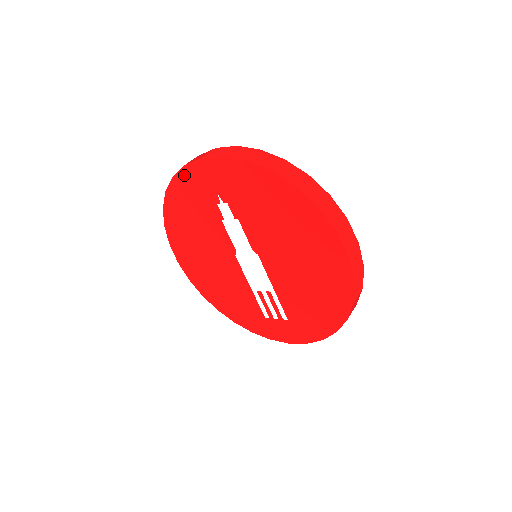
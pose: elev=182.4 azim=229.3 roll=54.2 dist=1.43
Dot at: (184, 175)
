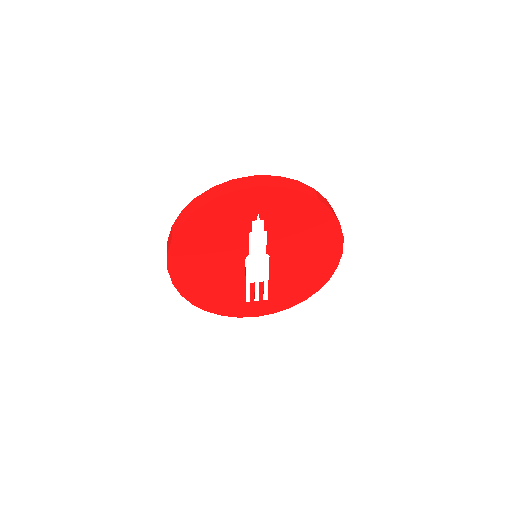
Dot at: (230, 198)
